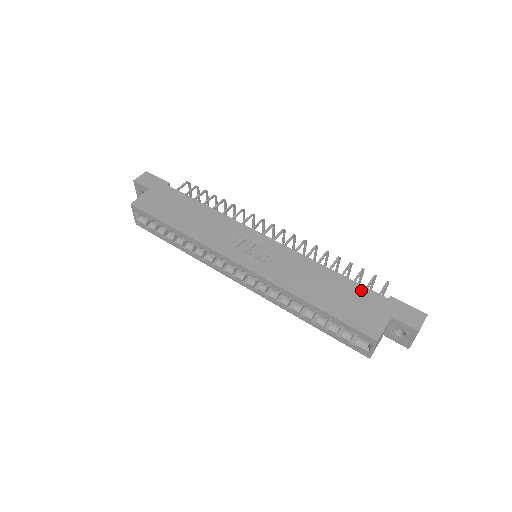
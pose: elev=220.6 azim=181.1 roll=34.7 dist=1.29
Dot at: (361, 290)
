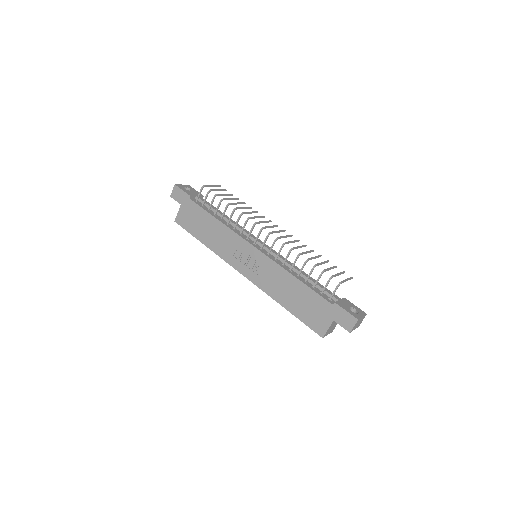
Dot at: (315, 297)
